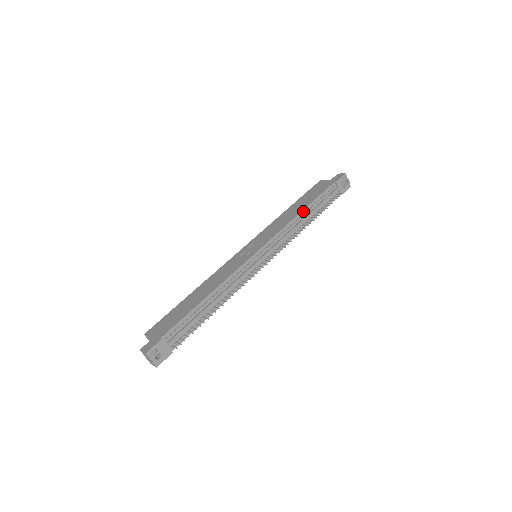
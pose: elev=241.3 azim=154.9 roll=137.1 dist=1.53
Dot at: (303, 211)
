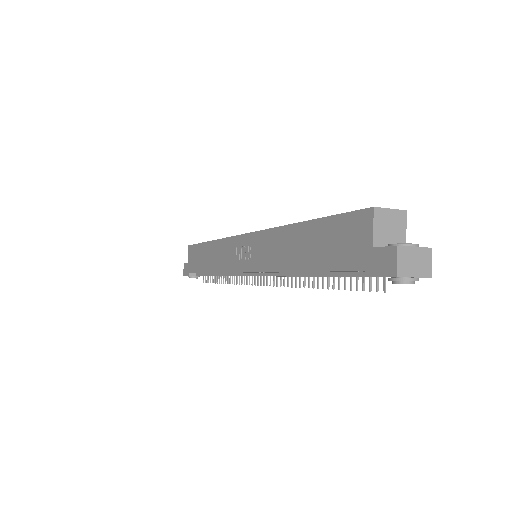
Dot at: (297, 271)
